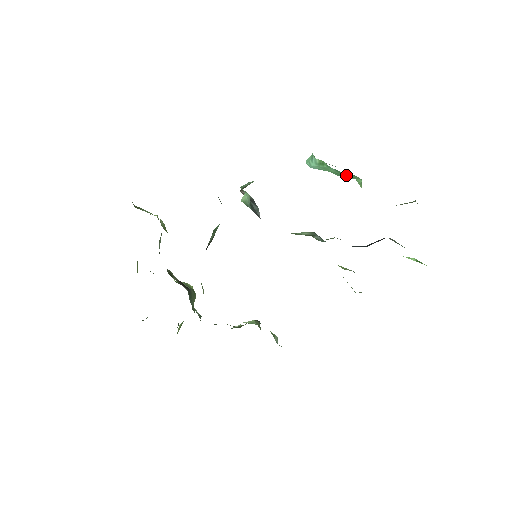
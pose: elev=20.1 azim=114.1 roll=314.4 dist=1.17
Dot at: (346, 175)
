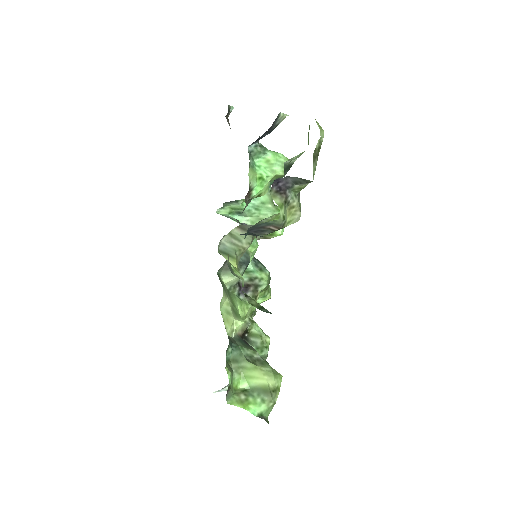
Dot at: occluded
